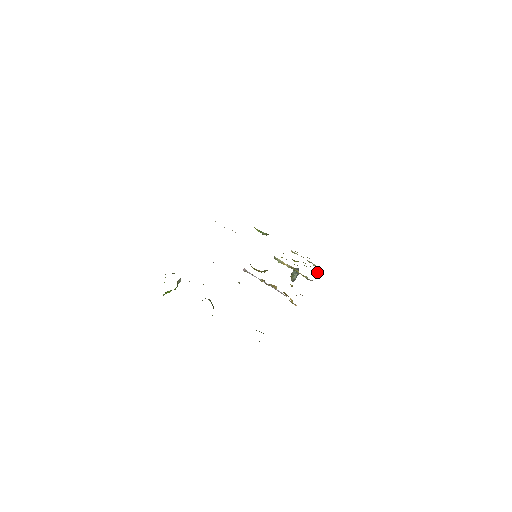
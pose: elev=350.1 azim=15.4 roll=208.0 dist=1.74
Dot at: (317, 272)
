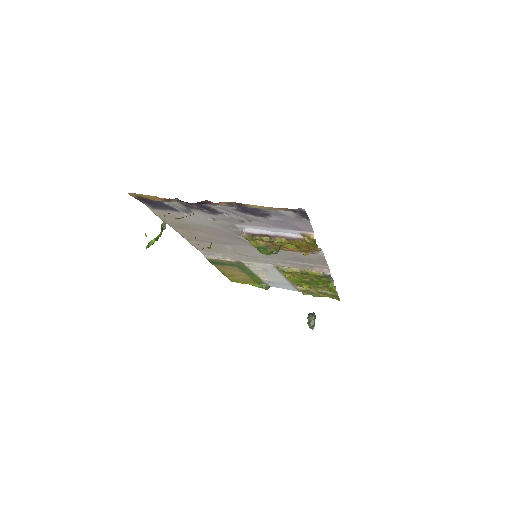
Dot at: (334, 288)
